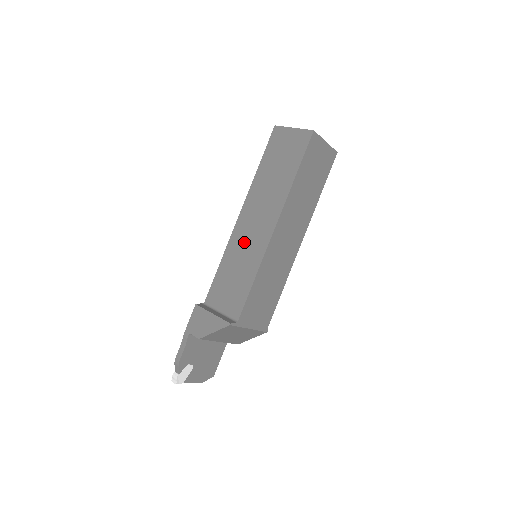
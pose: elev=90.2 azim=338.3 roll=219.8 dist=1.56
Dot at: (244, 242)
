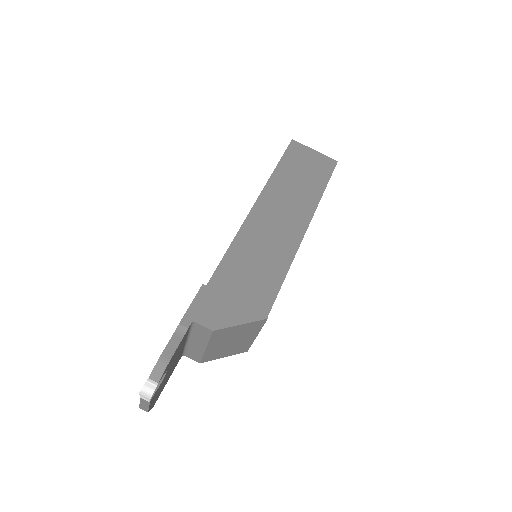
Dot at: (266, 232)
